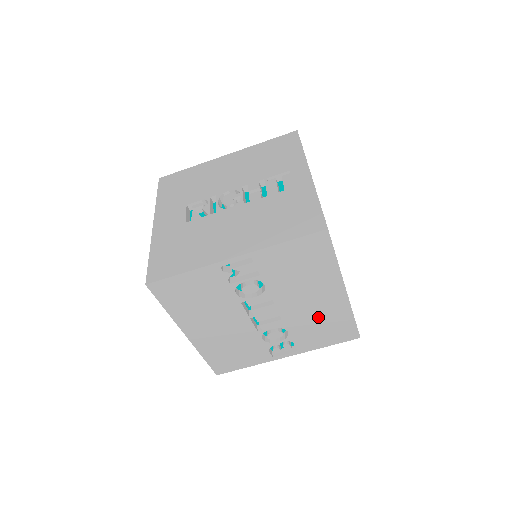
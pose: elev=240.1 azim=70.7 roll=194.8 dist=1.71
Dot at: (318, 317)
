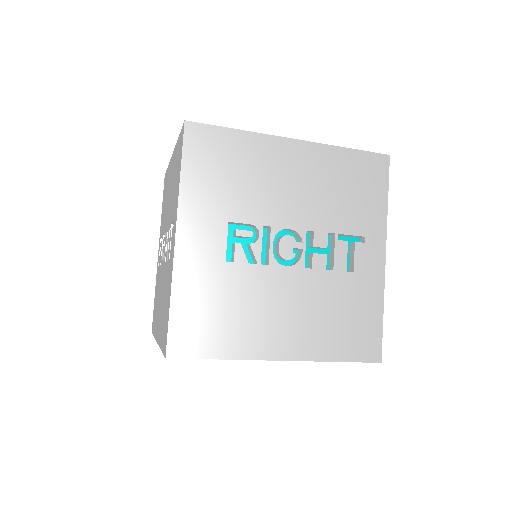
Dot at: occluded
